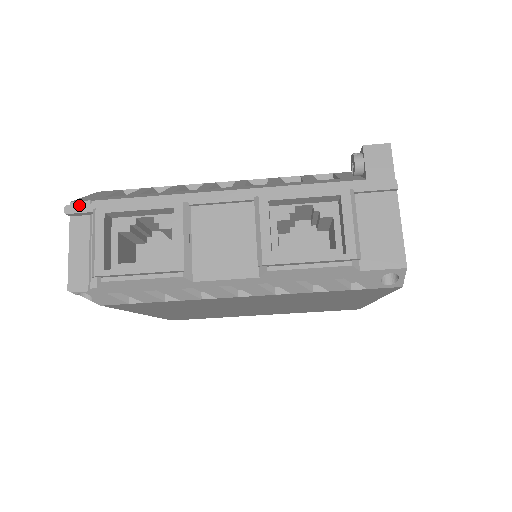
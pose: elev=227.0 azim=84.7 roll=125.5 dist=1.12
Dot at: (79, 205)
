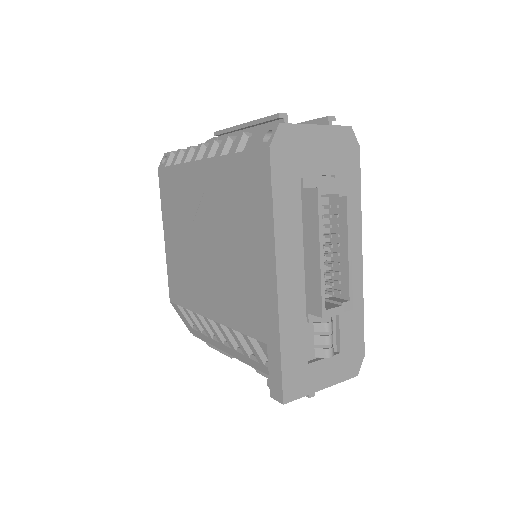
Dot at: (197, 337)
